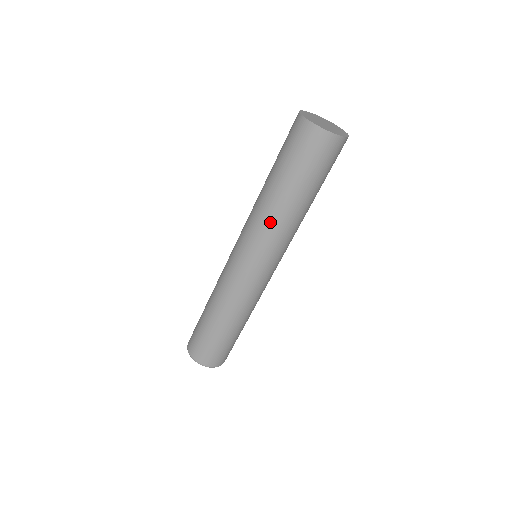
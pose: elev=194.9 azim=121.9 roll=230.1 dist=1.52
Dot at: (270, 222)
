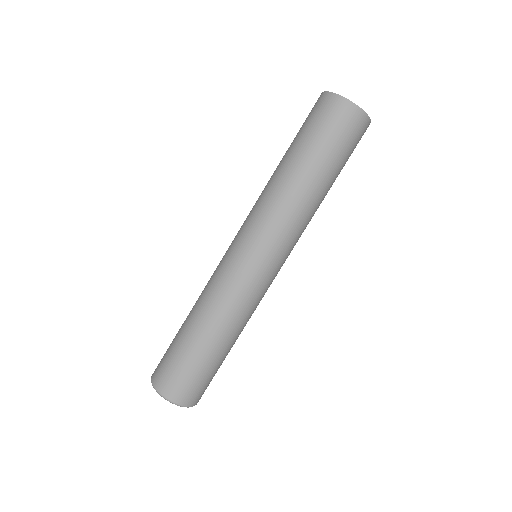
Dot at: (289, 206)
